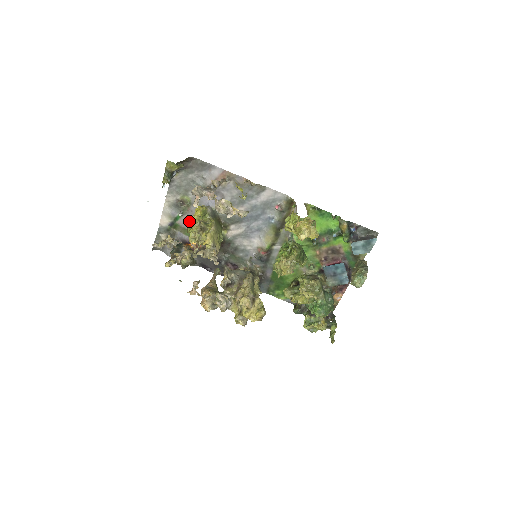
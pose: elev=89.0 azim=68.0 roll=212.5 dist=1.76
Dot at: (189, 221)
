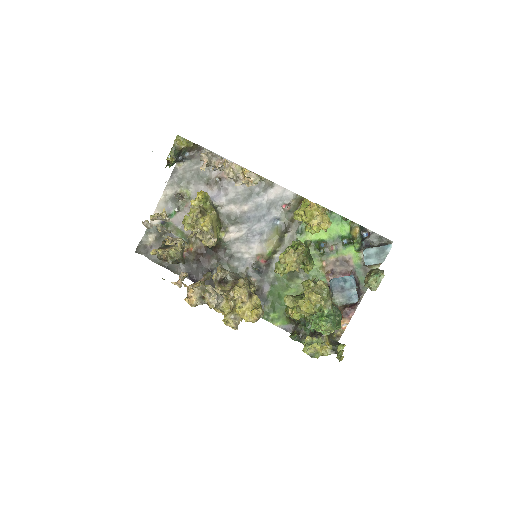
Dot at: occluded
